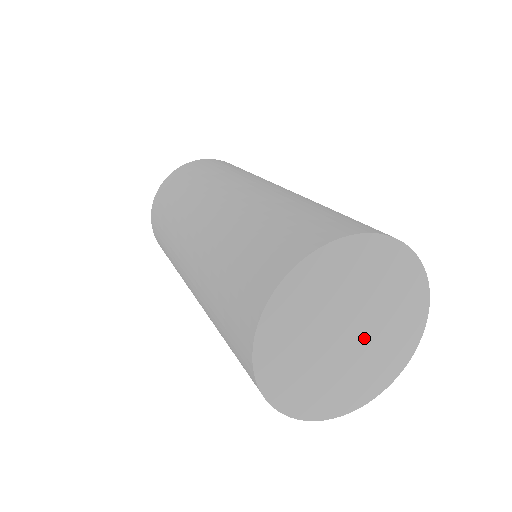
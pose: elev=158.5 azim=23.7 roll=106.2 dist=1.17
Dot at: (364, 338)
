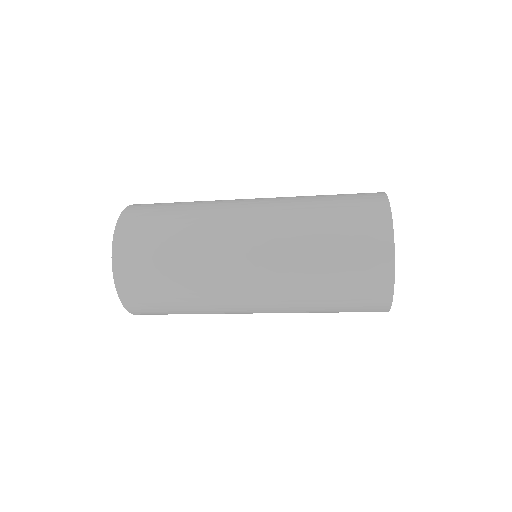
Dot at: occluded
